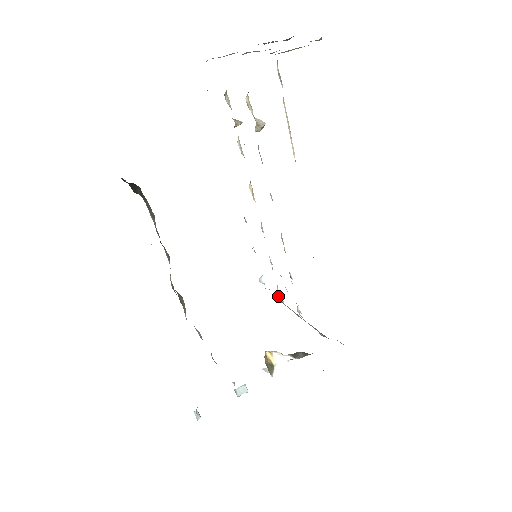
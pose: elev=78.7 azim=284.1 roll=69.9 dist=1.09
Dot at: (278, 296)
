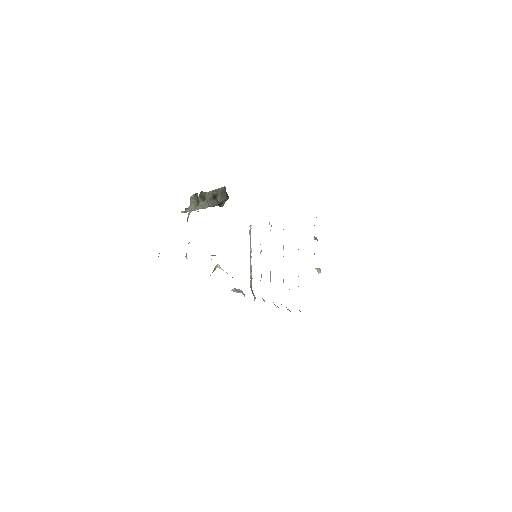
Dot at: (250, 250)
